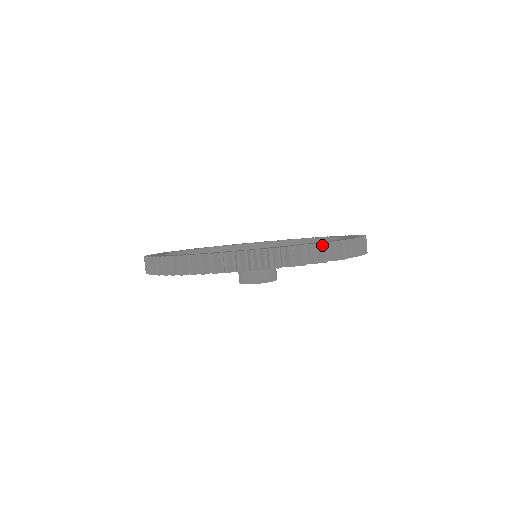
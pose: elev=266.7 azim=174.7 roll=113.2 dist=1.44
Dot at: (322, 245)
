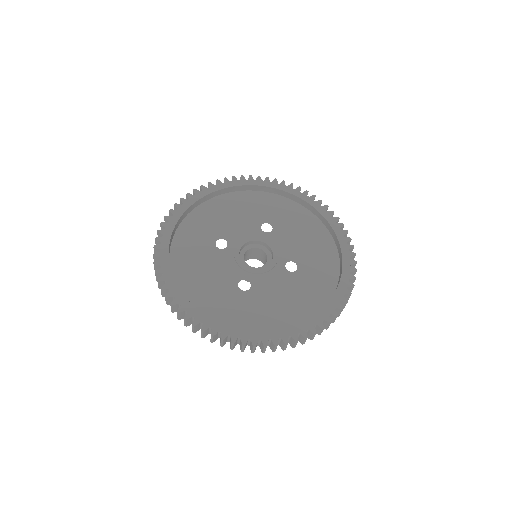
Dot at: (320, 329)
